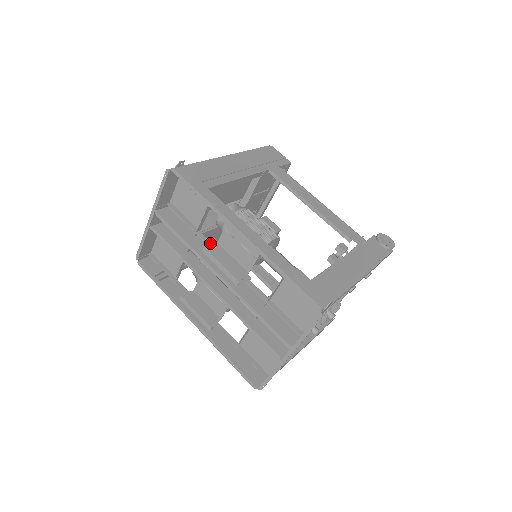
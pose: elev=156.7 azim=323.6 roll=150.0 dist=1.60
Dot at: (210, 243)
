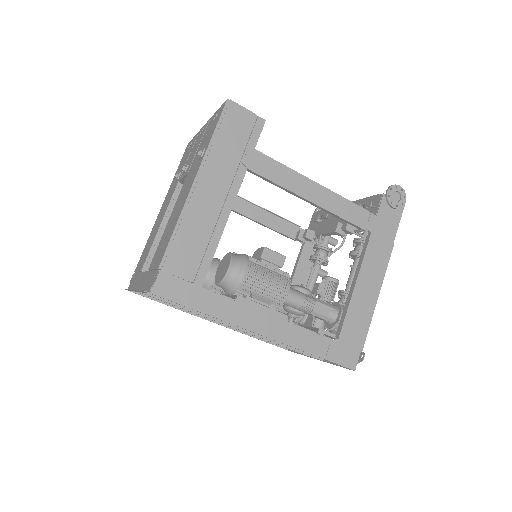
Dot at: occluded
